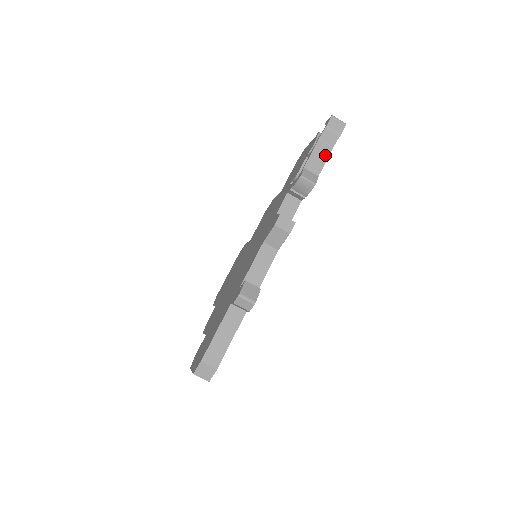
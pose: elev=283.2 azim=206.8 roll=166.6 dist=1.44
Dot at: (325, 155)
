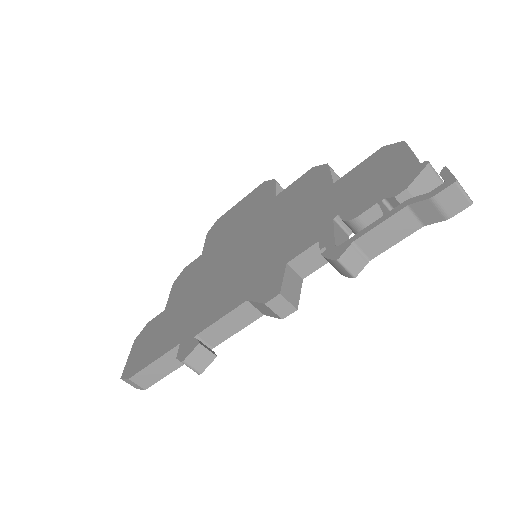
Dot at: (401, 234)
